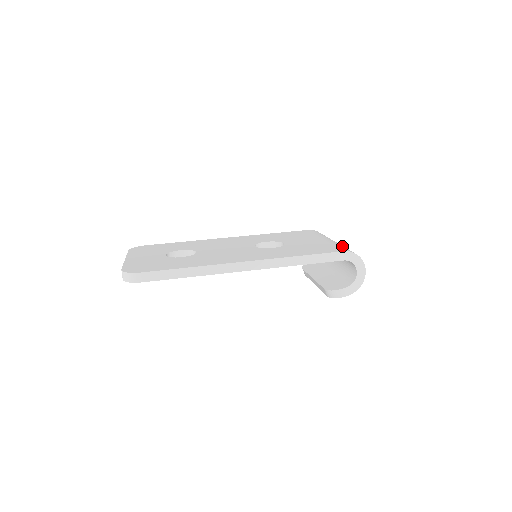
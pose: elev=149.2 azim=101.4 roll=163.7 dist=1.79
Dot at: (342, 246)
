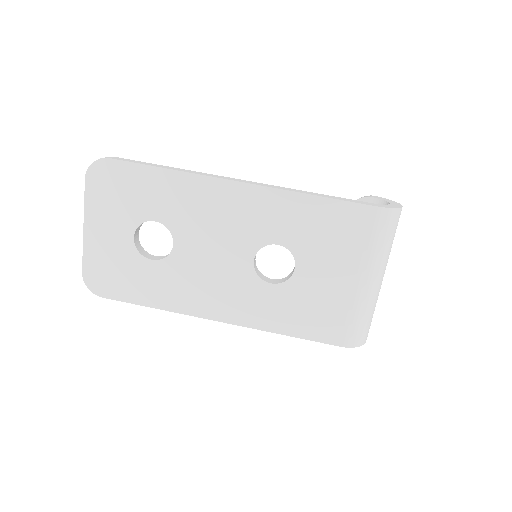
Dot at: (357, 319)
